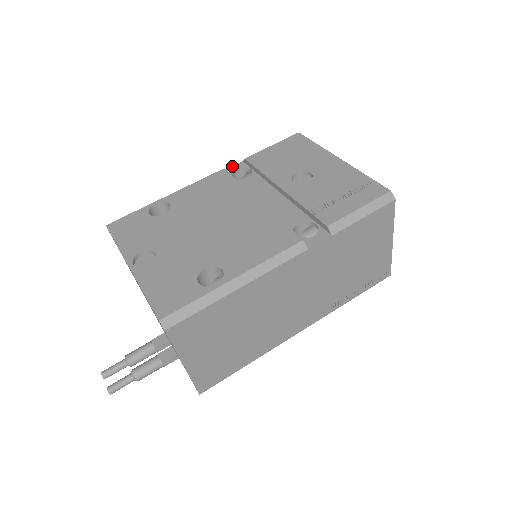
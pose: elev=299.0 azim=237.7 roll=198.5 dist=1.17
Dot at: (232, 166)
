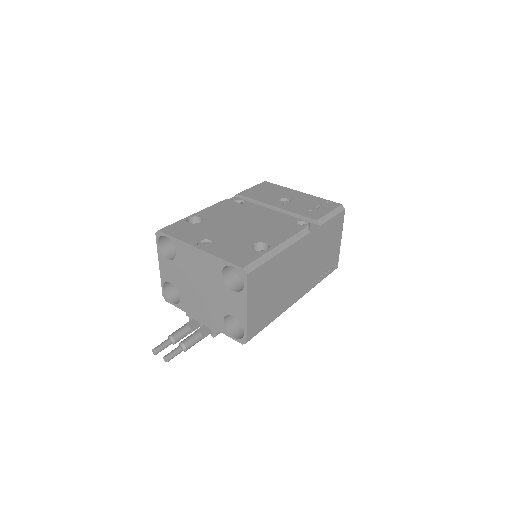
Dot at: (228, 199)
